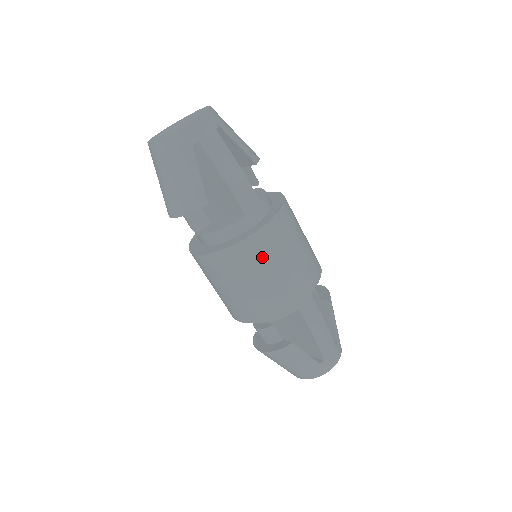
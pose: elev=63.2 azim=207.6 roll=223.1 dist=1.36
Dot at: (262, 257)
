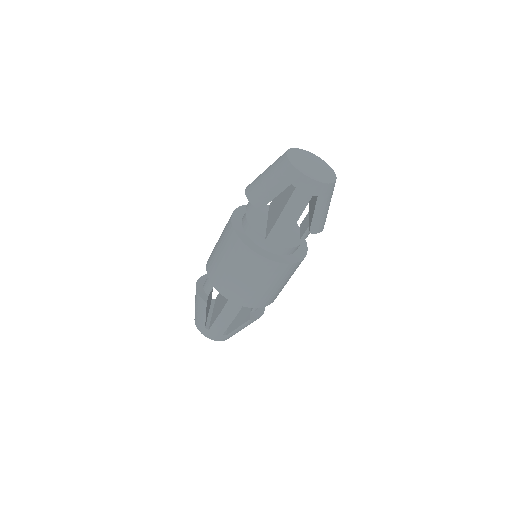
Dot at: (242, 262)
